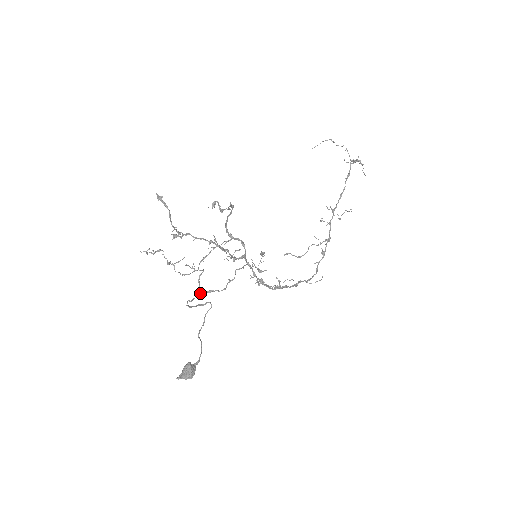
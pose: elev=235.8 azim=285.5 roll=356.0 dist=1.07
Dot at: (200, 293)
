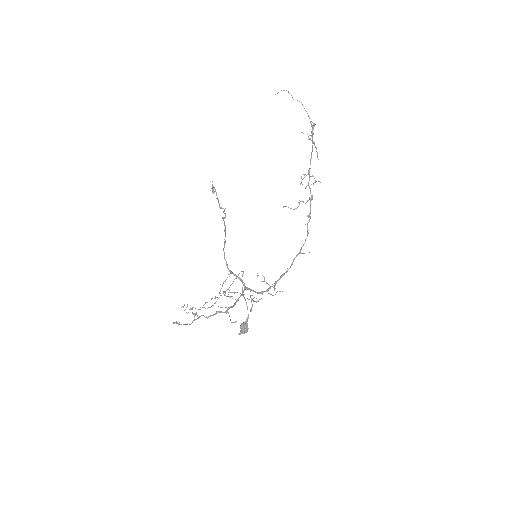
Dot at: occluded
